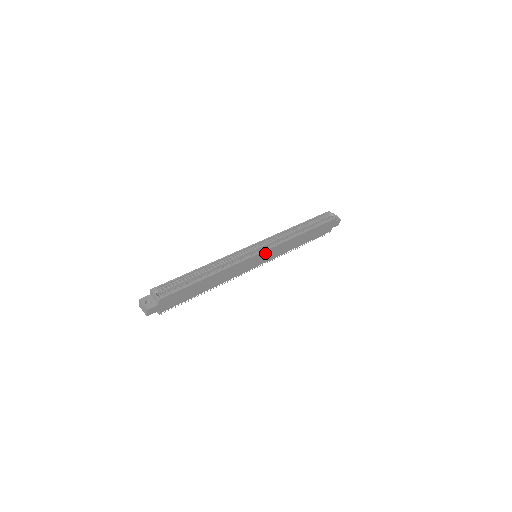
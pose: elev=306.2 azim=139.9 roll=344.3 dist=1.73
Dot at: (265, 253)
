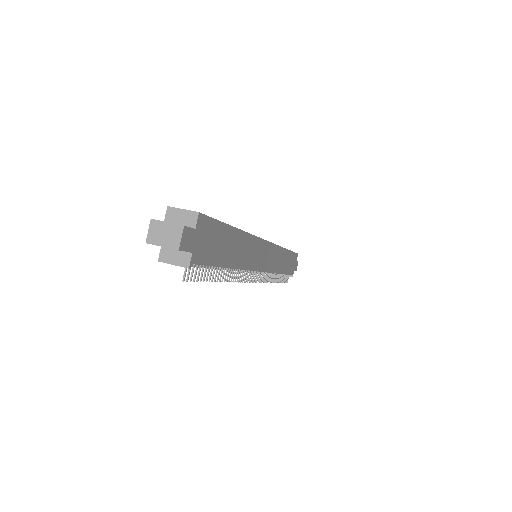
Dot at: (268, 249)
